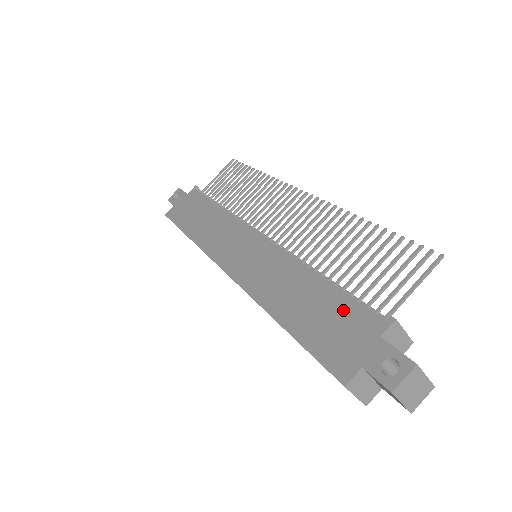
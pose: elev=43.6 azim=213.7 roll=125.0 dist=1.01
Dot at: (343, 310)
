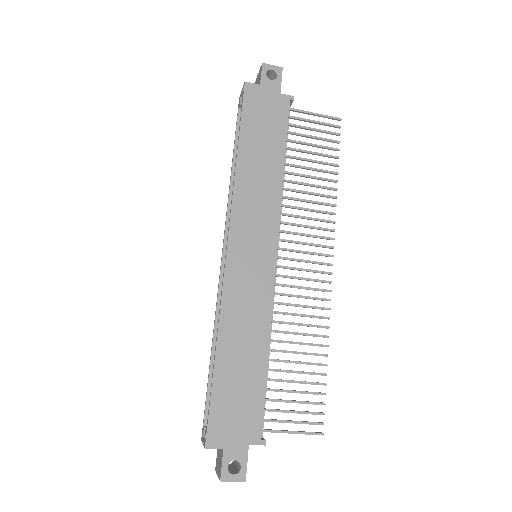
Dot at: (252, 402)
